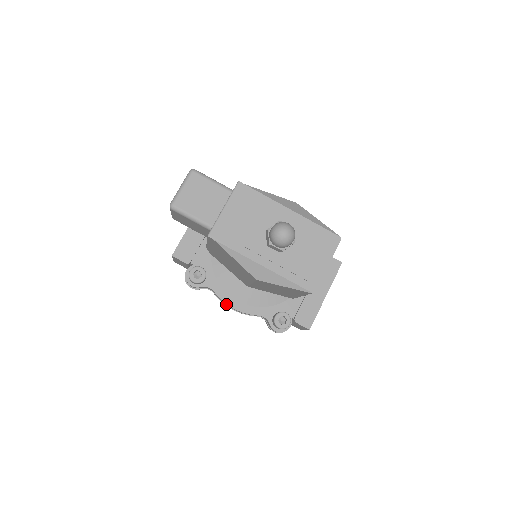
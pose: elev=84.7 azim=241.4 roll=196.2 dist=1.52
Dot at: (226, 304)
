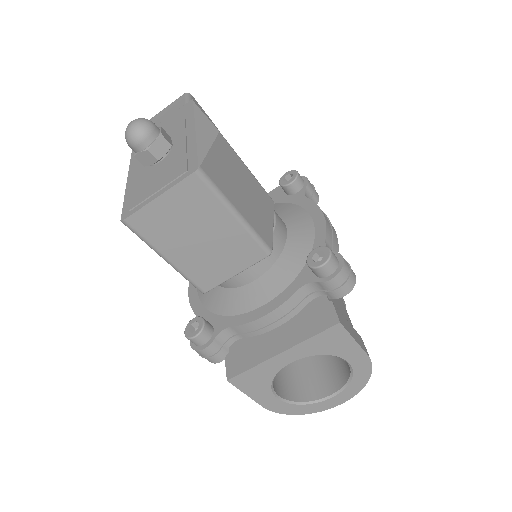
Dot at: occluded
